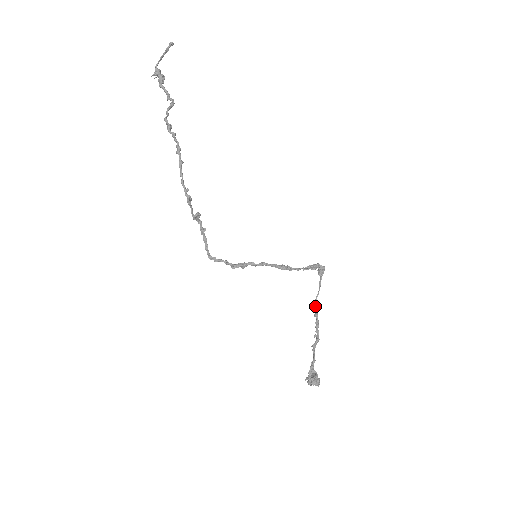
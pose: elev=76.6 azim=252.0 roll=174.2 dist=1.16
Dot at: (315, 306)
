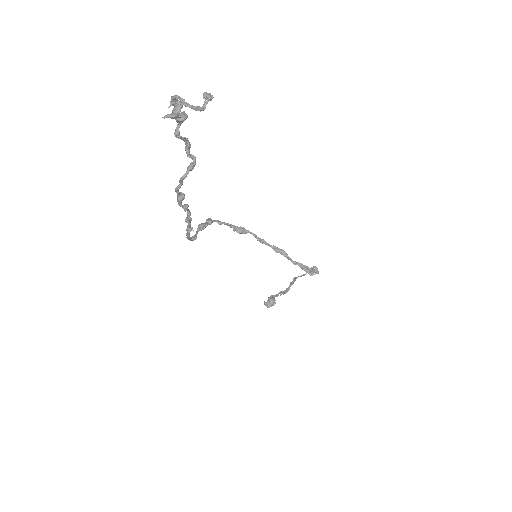
Dot at: (296, 278)
